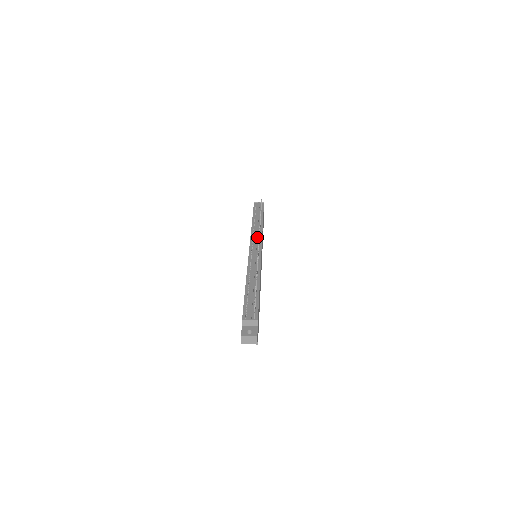
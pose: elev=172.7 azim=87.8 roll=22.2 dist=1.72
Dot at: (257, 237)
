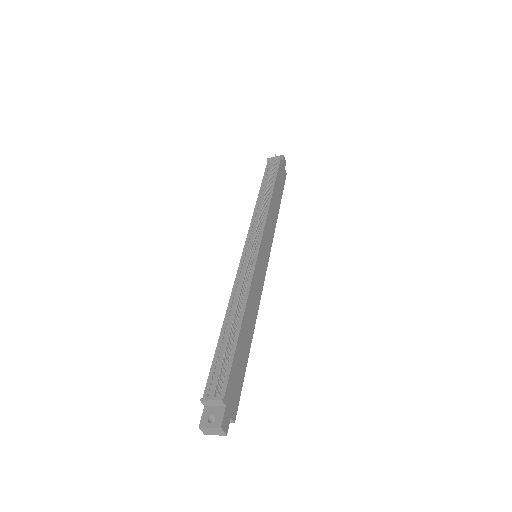
Dot at: occluded
